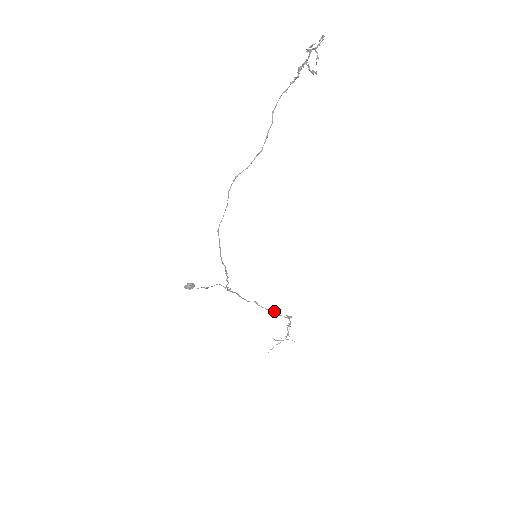
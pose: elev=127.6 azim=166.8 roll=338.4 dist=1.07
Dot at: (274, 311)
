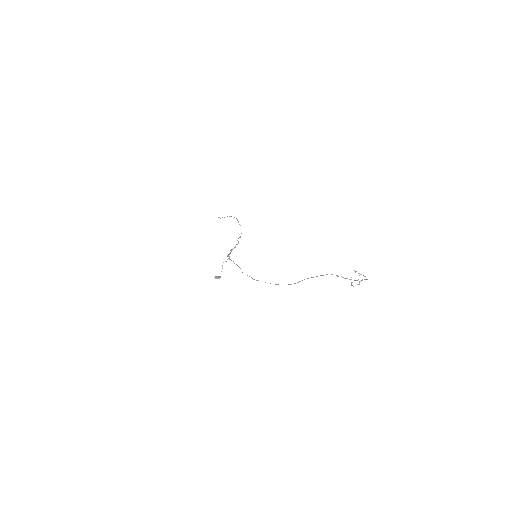
Dot at: occluded
